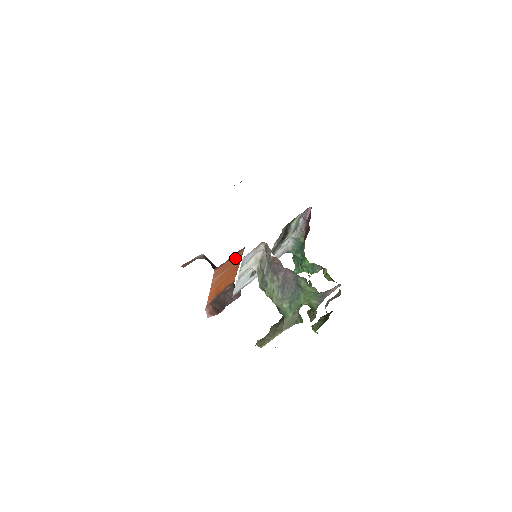
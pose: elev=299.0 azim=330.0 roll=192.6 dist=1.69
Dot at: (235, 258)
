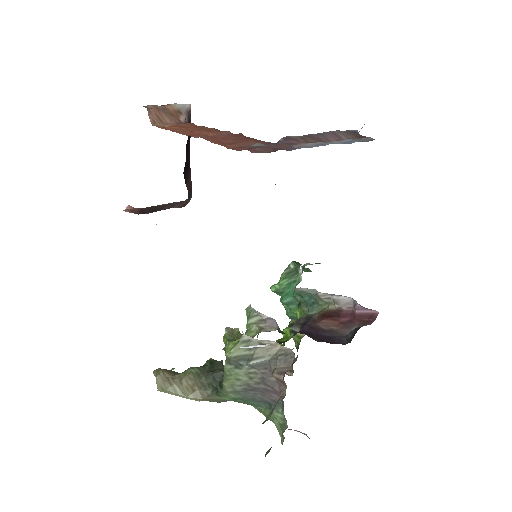
Dot at: occluded
